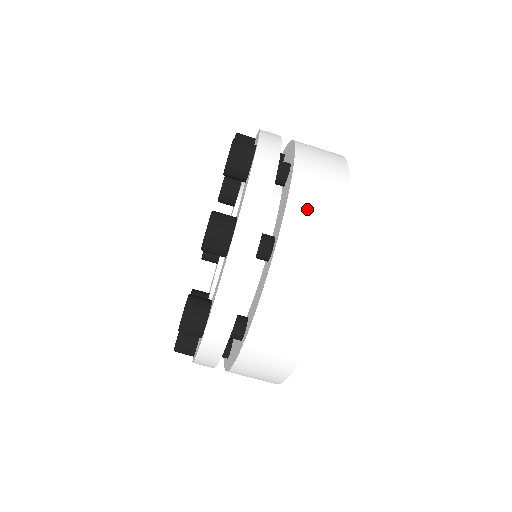
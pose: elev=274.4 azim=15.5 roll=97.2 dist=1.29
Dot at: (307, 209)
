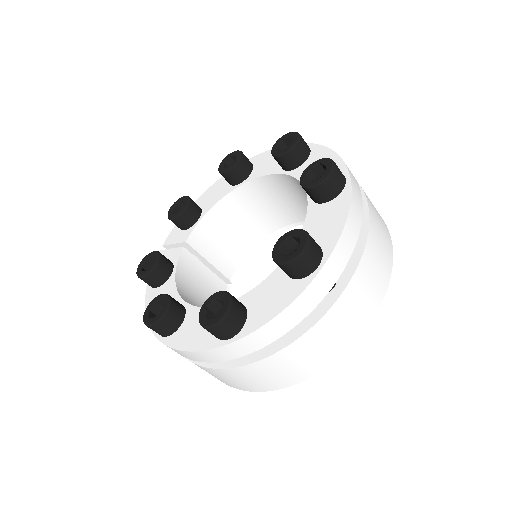
Dot at: (304, 352)
